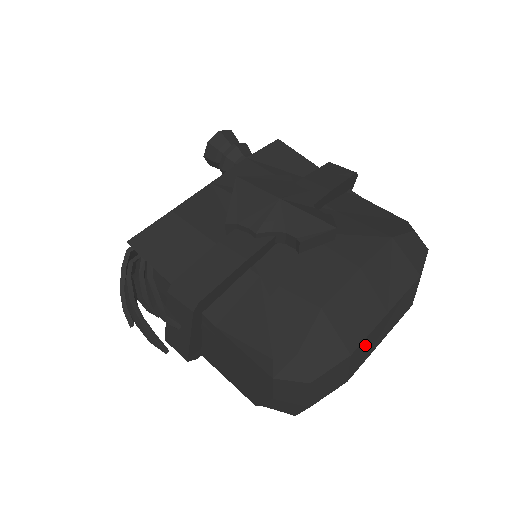
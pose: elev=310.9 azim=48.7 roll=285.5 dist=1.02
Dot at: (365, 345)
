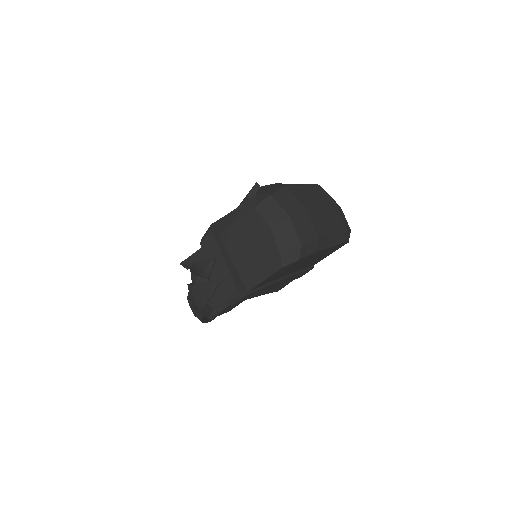
Dot at: (298, 191)
